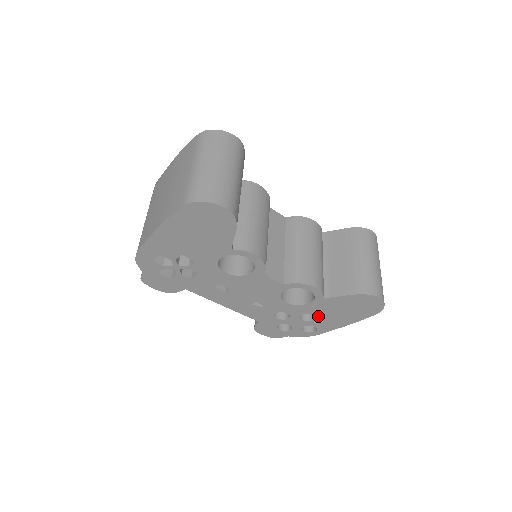
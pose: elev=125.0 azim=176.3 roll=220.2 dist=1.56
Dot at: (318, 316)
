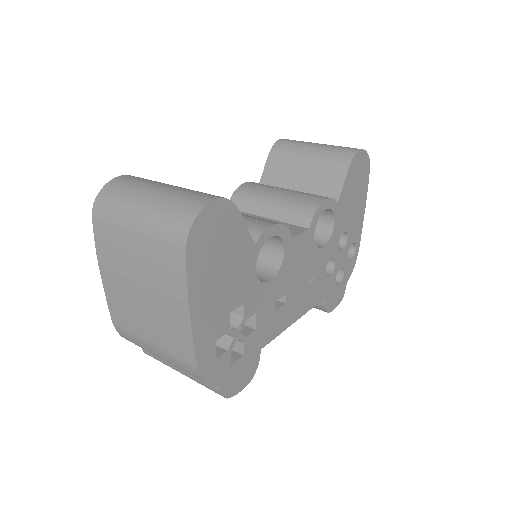
Dot at: (347, 229)
